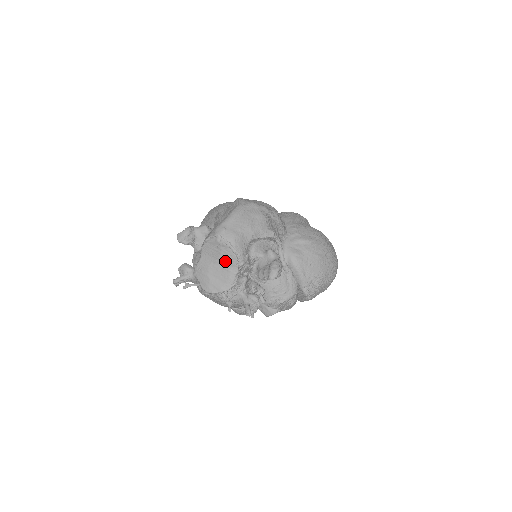
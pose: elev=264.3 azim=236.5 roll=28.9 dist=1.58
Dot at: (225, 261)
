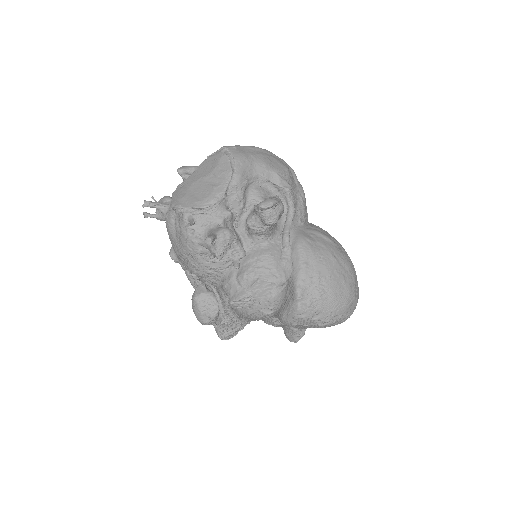
Dot at: (216, 177)
